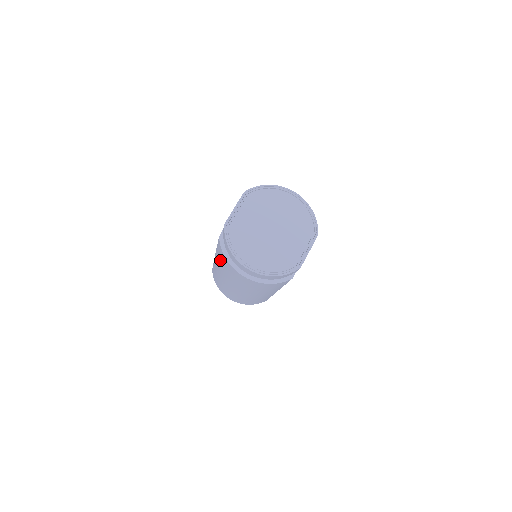
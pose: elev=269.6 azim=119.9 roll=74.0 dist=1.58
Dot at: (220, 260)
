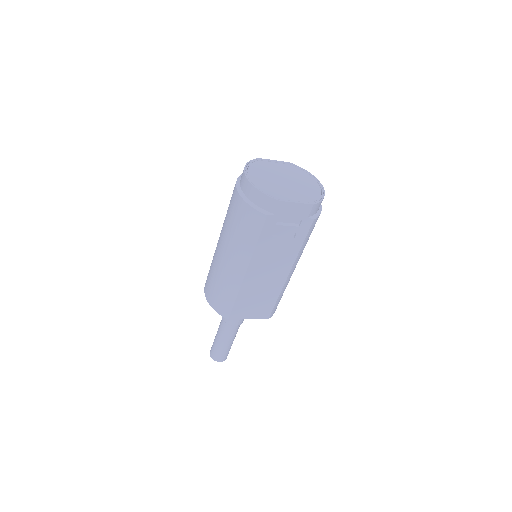
Dot at: occluded
